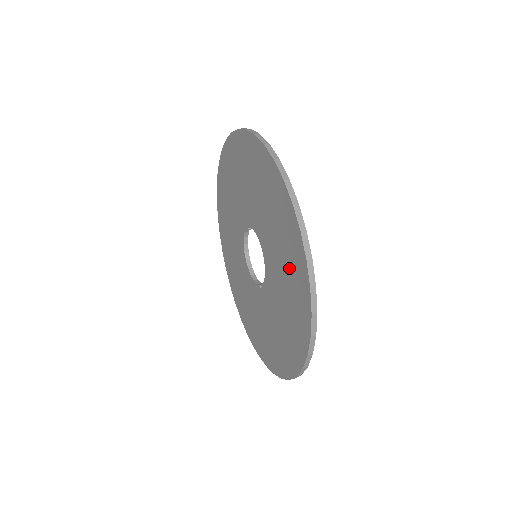
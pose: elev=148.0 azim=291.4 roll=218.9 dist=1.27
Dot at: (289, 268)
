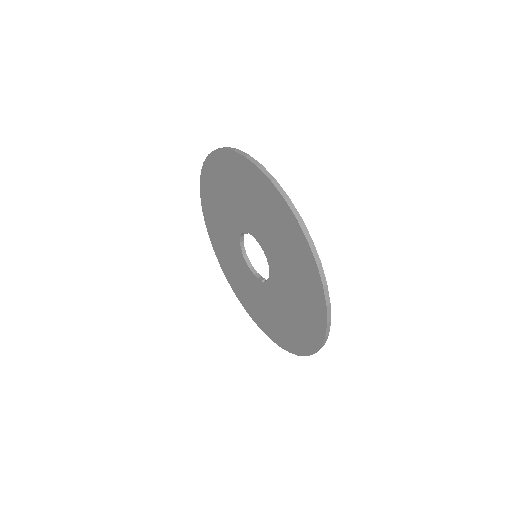
Dot at: (301, 283)
